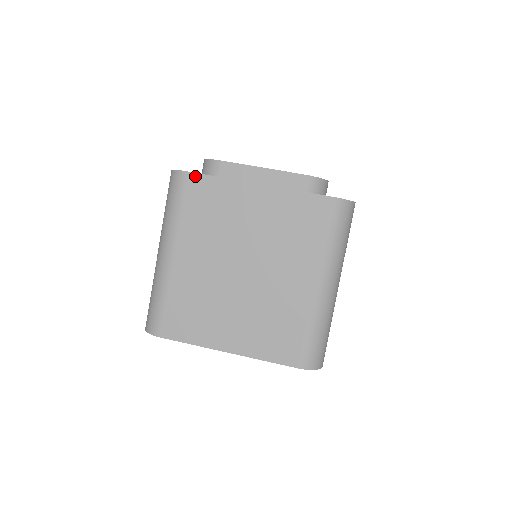
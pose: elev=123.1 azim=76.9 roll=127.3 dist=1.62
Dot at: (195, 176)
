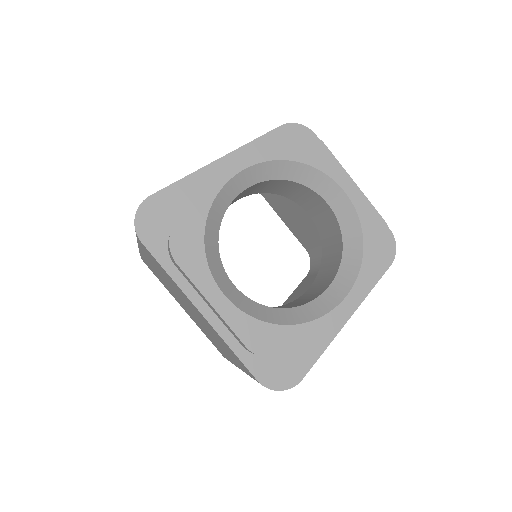
Dot at: (148, 250)
